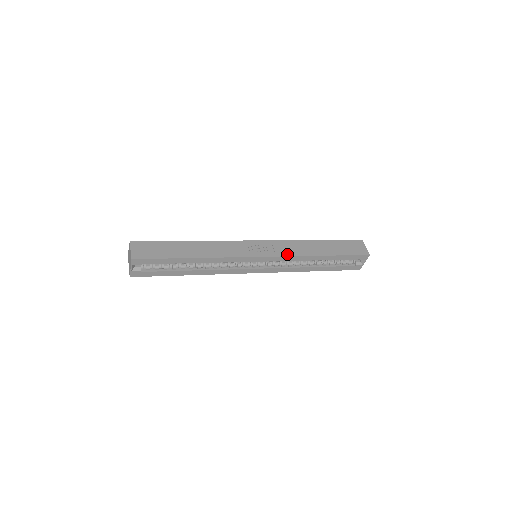
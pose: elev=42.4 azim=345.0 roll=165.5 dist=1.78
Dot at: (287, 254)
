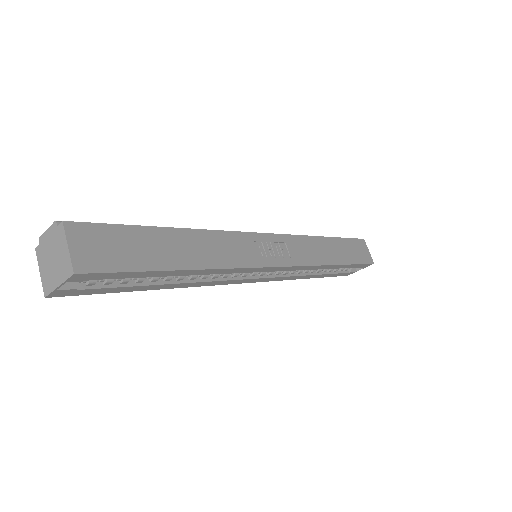
Dot at: (304, 262)
